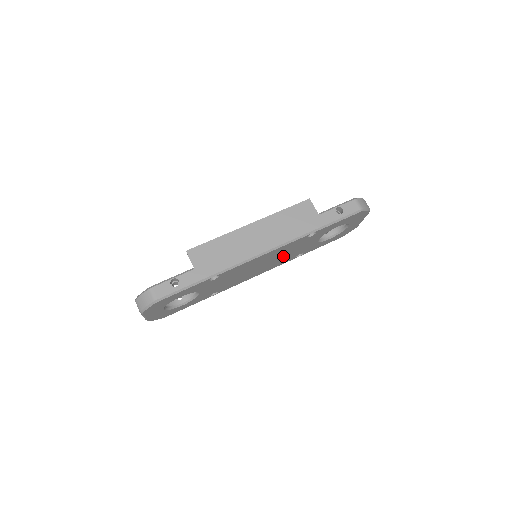
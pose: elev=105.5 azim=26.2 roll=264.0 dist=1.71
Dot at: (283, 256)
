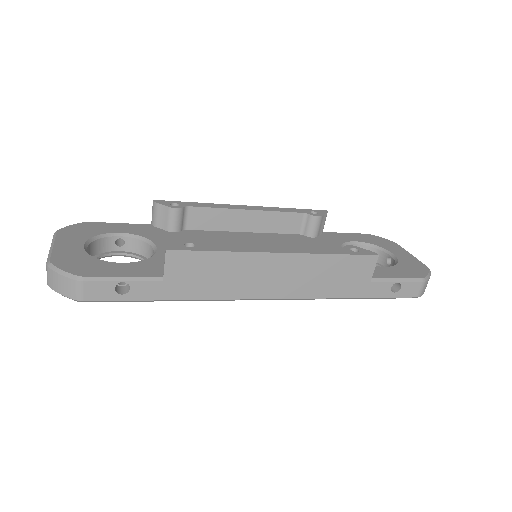
Dot at: occluded
